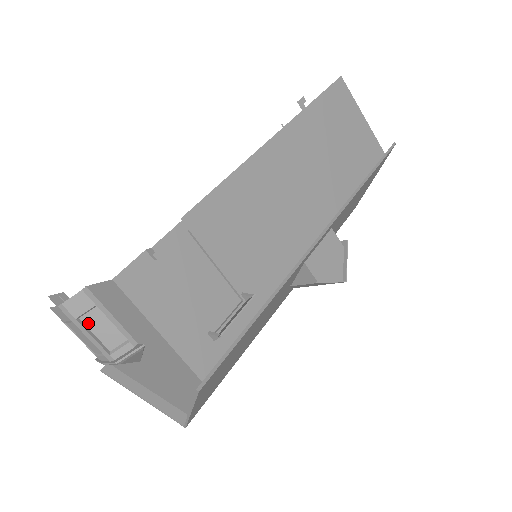
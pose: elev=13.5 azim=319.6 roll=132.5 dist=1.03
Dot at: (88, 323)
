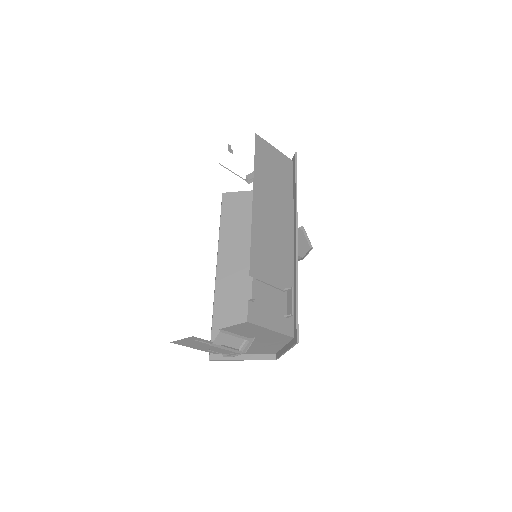
Dot at: (225, 344)
